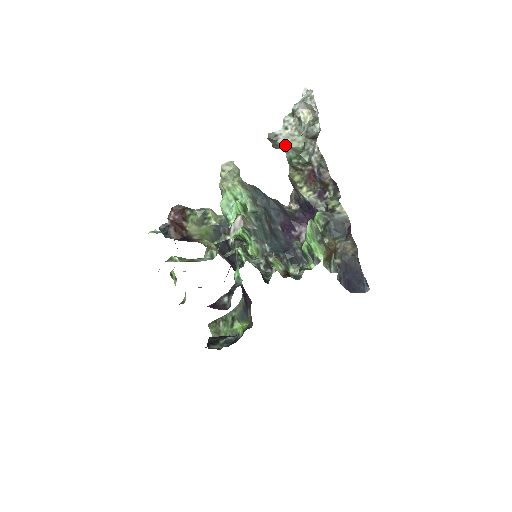
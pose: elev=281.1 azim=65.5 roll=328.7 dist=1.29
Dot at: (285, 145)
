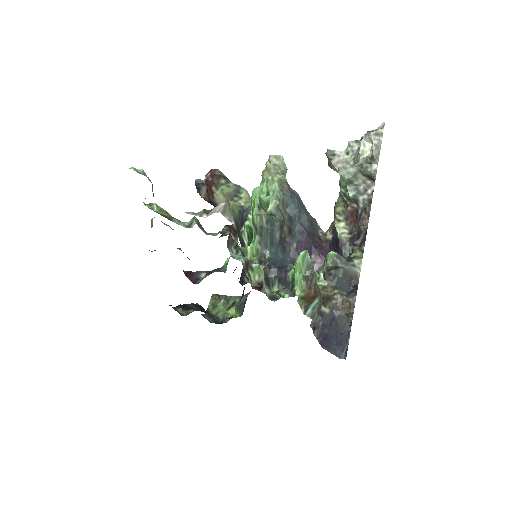
Dot at: (337, 169)
